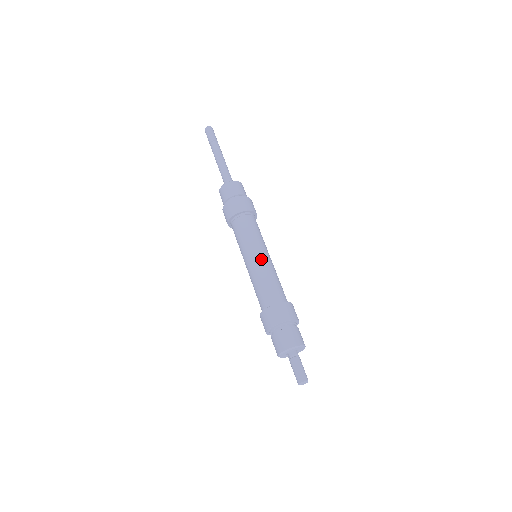
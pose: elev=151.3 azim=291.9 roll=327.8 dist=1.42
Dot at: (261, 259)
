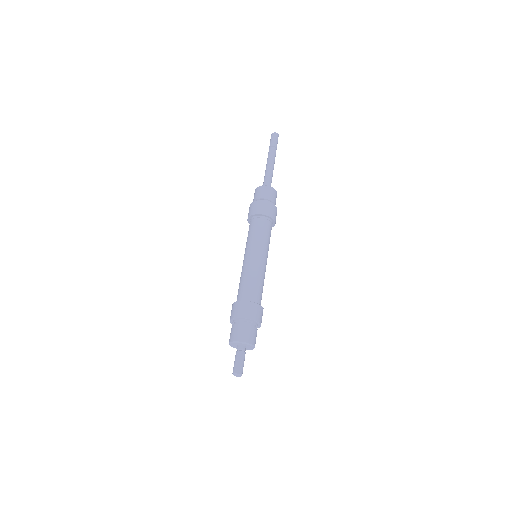
Dot at: (253, 259)
